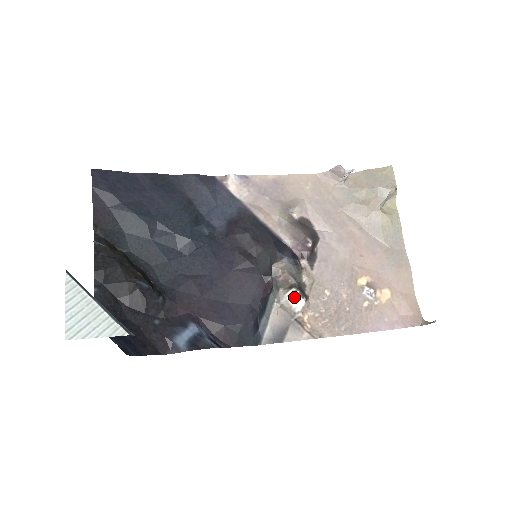
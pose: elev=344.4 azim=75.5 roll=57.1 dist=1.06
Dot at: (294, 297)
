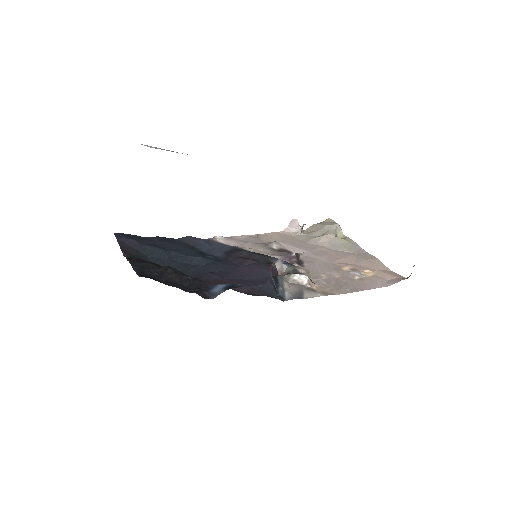
Dot at: (298, 276)
